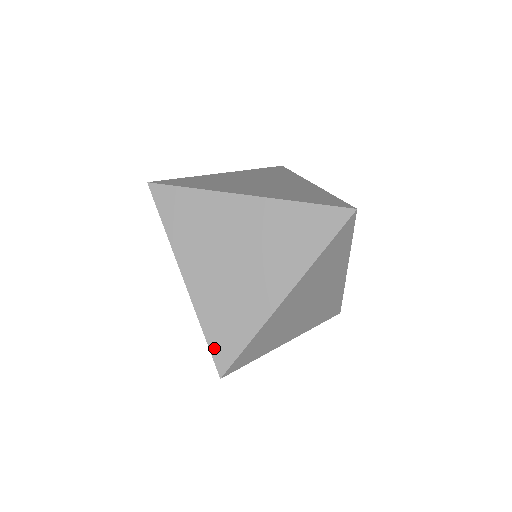
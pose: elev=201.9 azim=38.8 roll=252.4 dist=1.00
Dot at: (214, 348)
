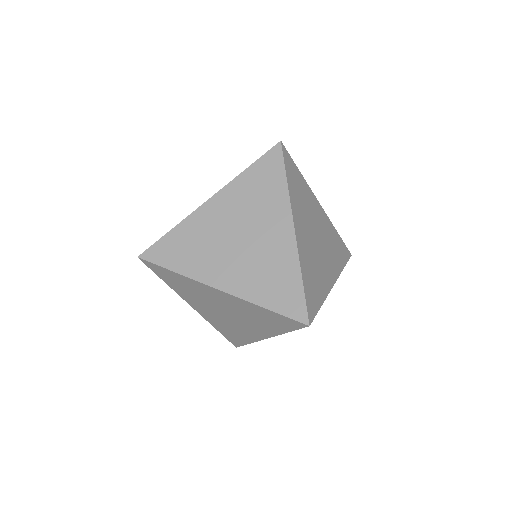
Dot at: occluded
